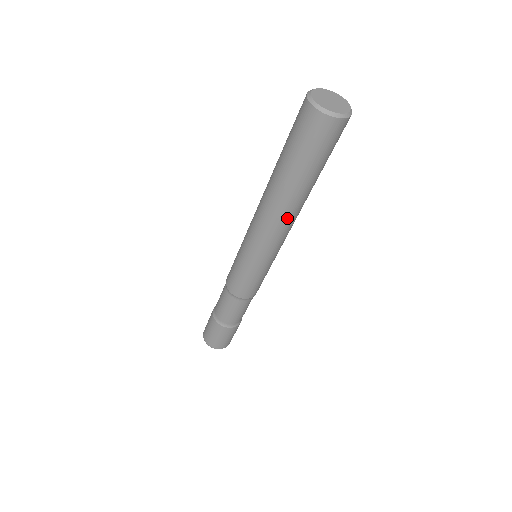
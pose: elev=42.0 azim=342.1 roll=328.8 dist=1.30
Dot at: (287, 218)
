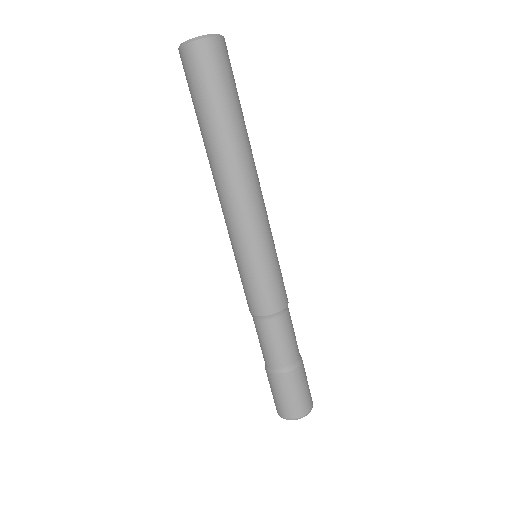
Dot at: (237, 176)
